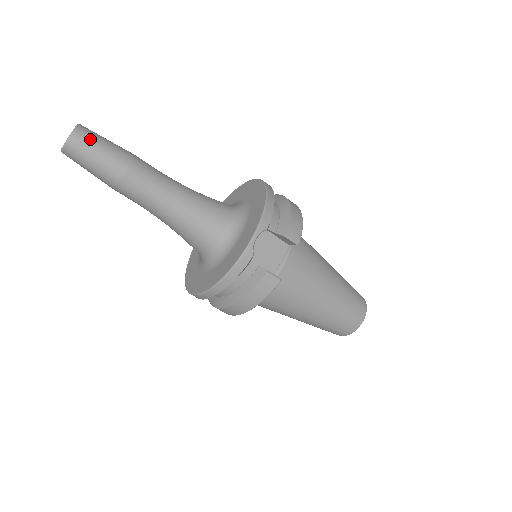
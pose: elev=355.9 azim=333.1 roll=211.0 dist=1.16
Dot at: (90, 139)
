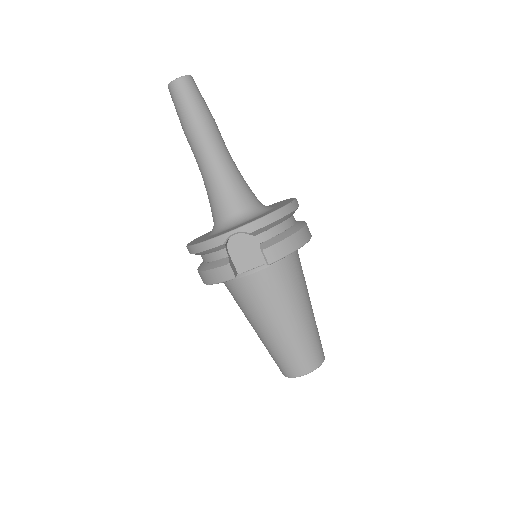
Dot at: (186, 89)
